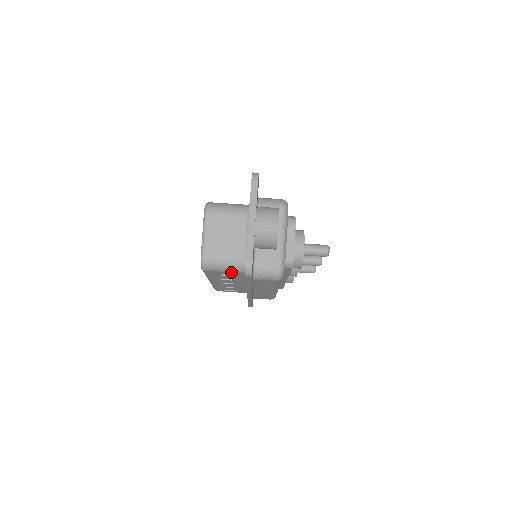
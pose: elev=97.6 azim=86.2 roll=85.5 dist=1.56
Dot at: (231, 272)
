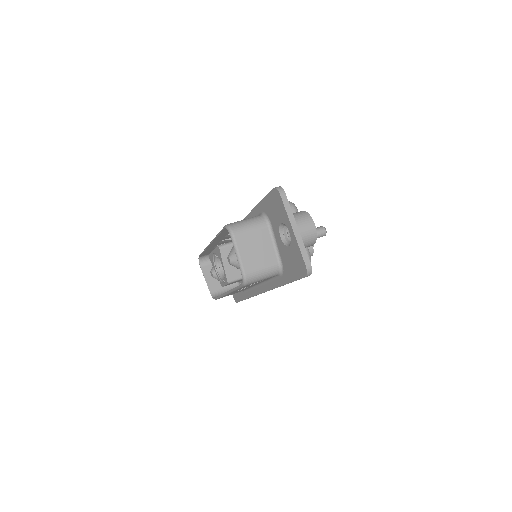
Dot at: (267, 278)
